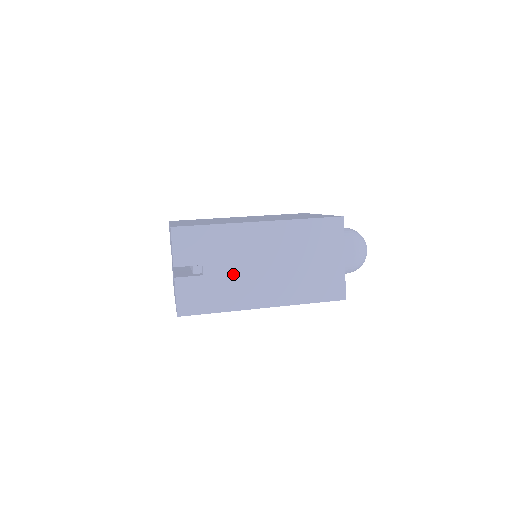
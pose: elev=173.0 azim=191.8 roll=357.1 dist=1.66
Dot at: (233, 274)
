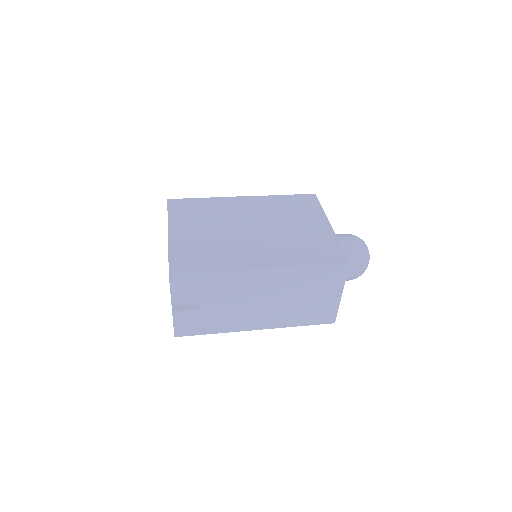
Dot at: (230, 308)
